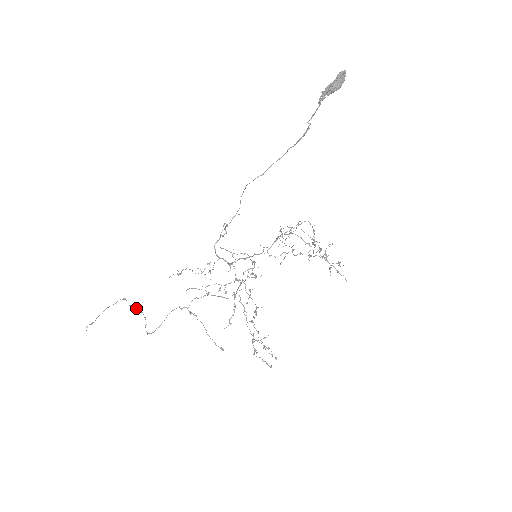
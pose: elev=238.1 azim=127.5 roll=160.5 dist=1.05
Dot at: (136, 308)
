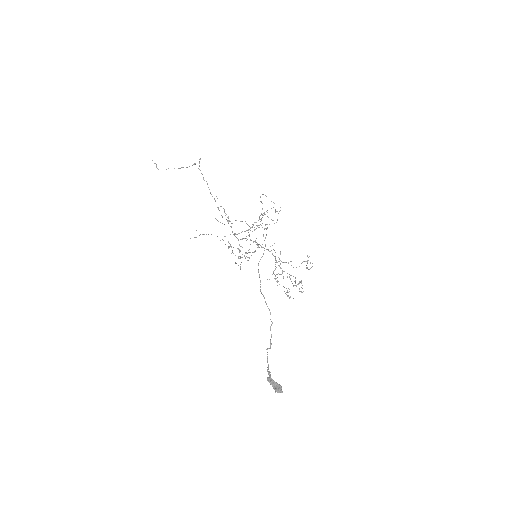
Dot at: occluded
